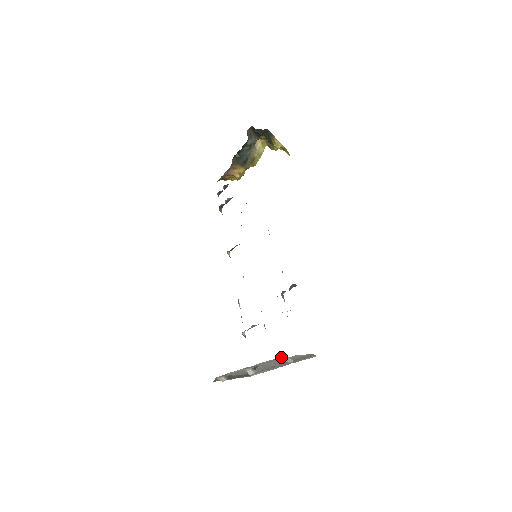
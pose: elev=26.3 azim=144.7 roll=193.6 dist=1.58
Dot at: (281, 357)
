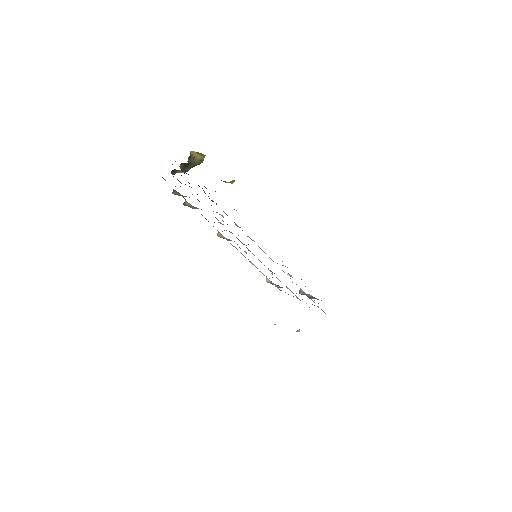
Dot at: occluded
